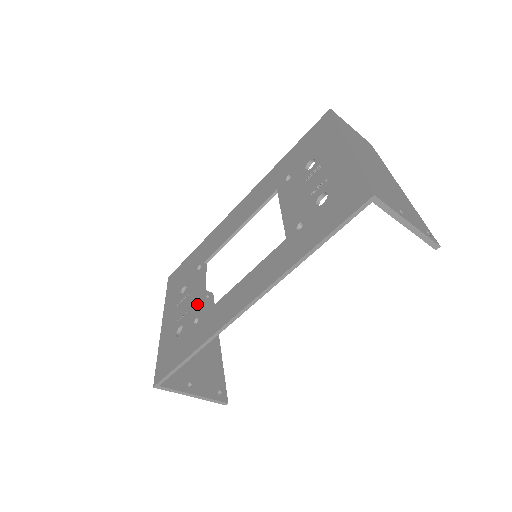
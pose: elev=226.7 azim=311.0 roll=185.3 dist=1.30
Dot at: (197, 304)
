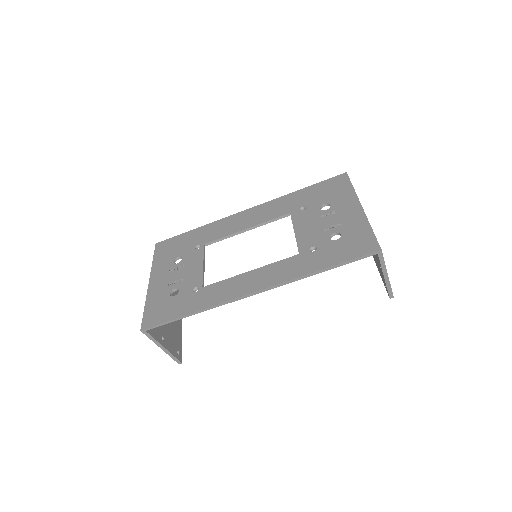
Dot at: (197, 276)
